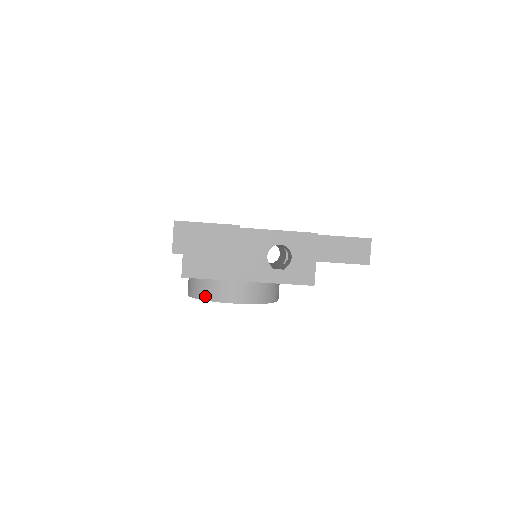
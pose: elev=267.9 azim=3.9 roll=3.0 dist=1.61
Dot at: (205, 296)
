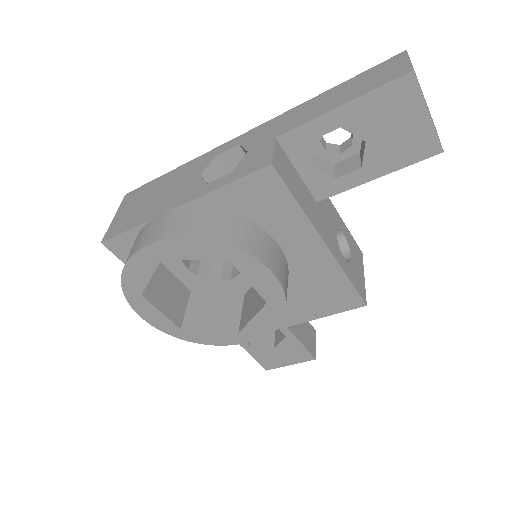
Dot at: (234, 240)
